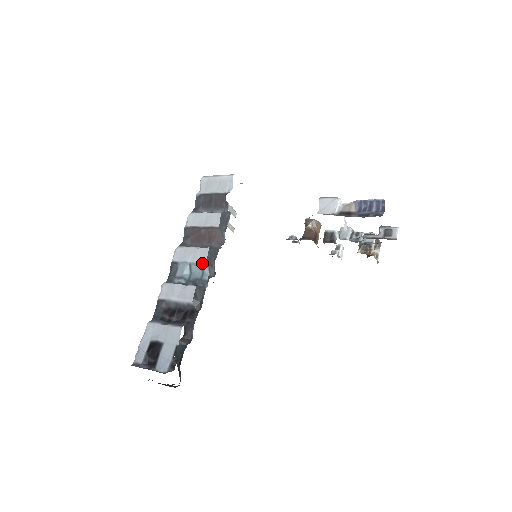
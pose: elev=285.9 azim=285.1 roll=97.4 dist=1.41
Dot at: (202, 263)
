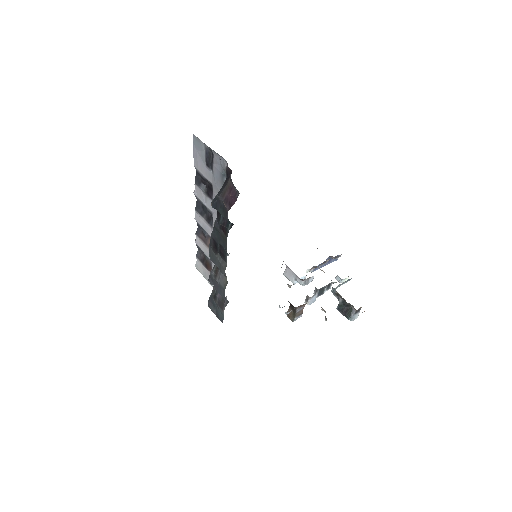
Dot at: occluded
